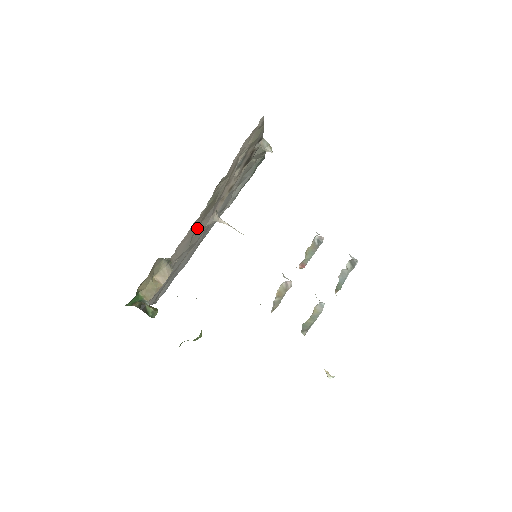
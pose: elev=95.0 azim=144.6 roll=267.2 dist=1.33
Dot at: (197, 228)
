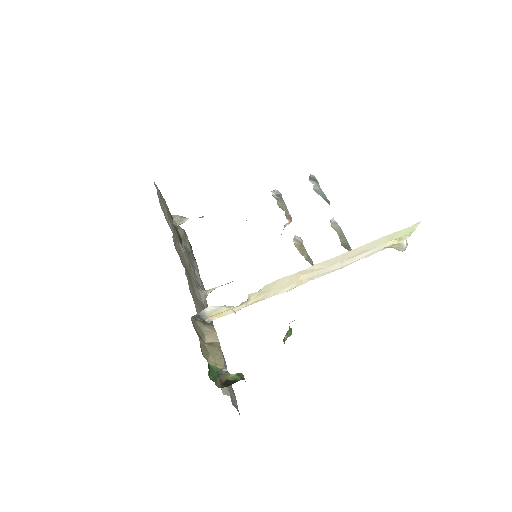
Dot at: occluded
